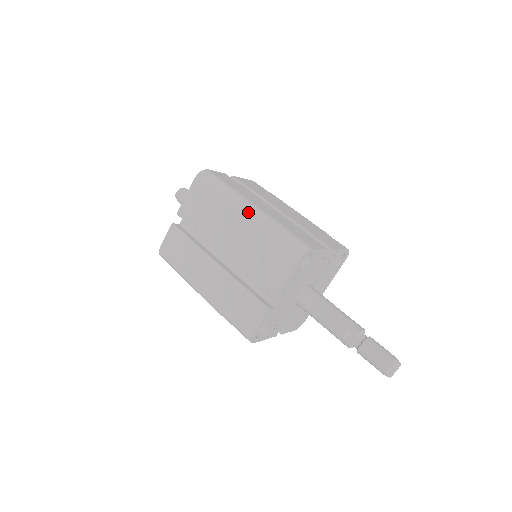
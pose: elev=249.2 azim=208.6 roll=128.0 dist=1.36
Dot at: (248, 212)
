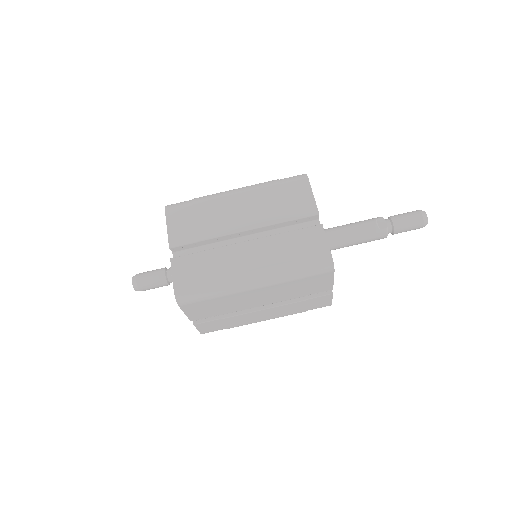
Dot at: (238, 190)
